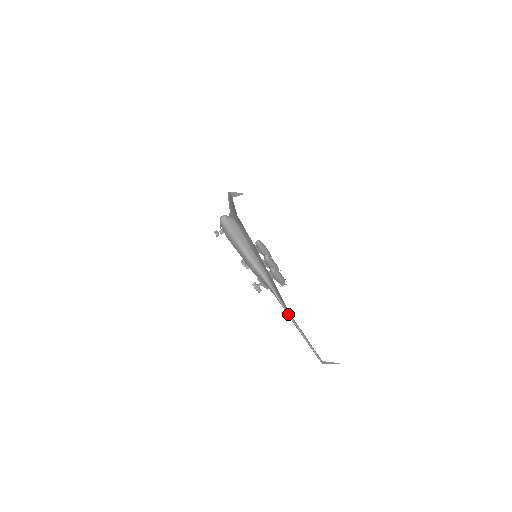
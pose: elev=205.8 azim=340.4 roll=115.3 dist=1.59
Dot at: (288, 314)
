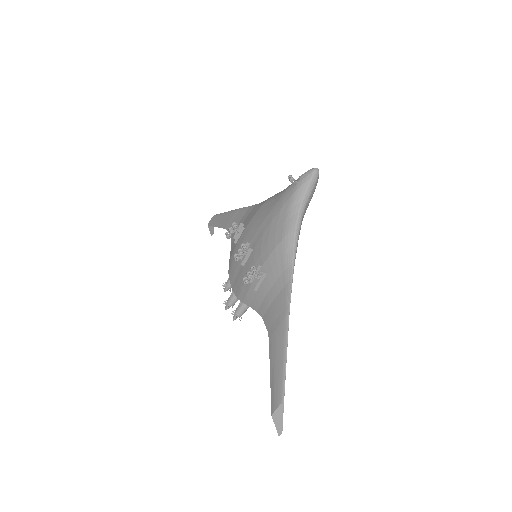
Dot at: occluded
